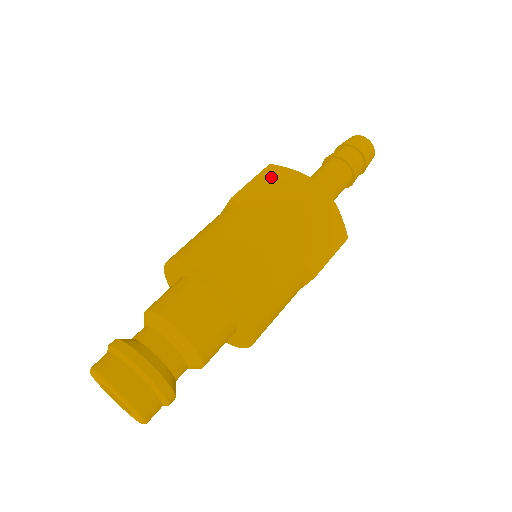
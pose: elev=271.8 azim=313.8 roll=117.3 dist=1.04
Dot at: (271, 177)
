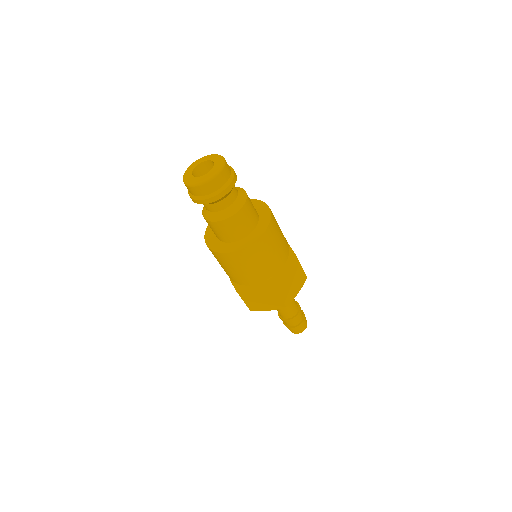
Dot at: occluded
